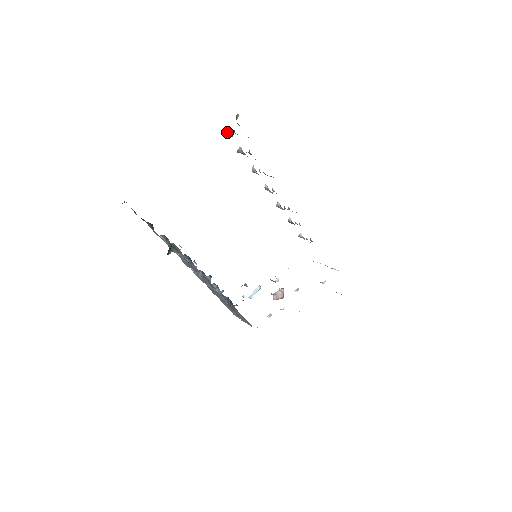
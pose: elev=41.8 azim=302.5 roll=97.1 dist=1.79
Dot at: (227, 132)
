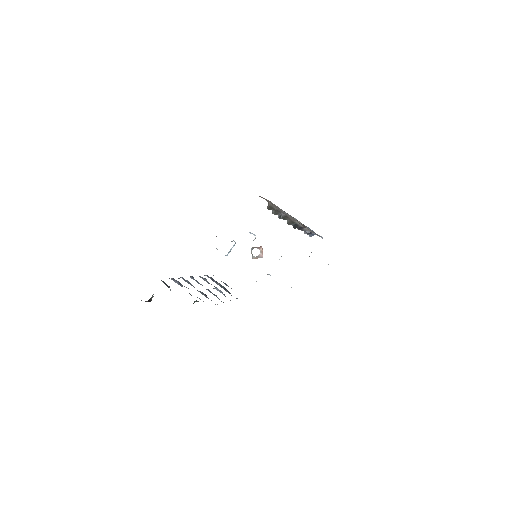
Dot at: (268, 204)
